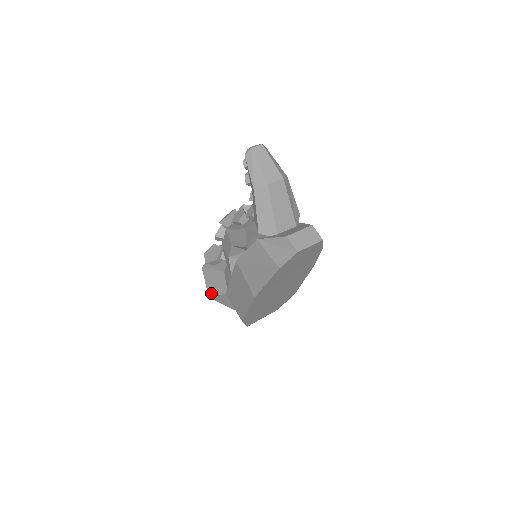
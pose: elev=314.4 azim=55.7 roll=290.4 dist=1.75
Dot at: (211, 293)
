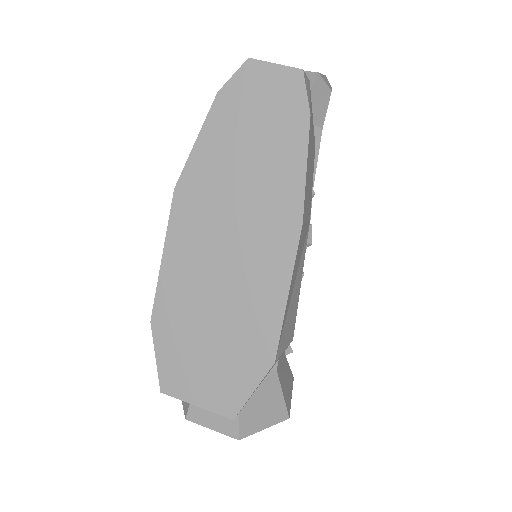
Dot at: occluded
